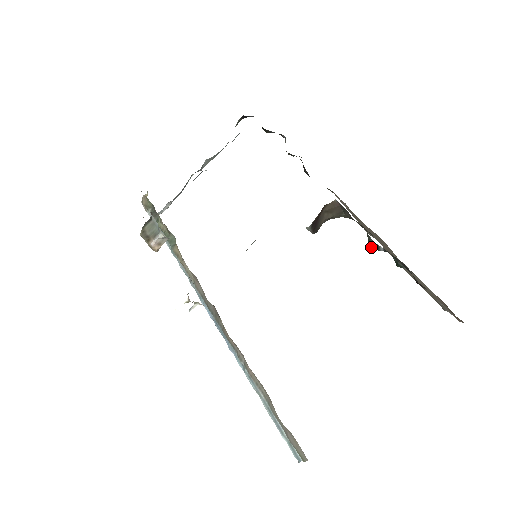
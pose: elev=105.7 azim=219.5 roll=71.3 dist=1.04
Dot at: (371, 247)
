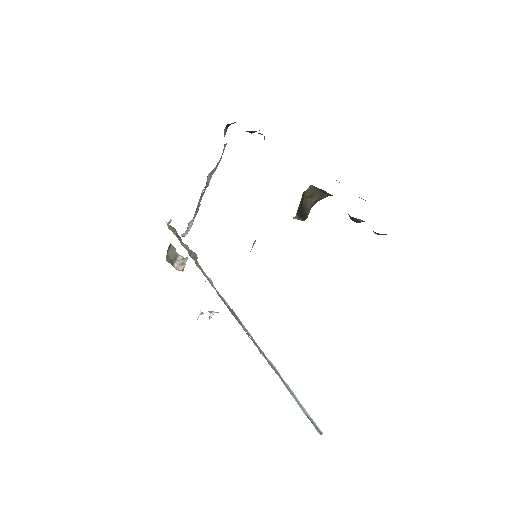
Dot at: occluded
